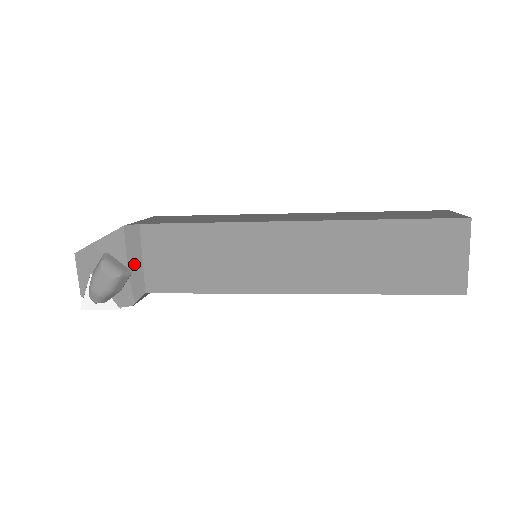
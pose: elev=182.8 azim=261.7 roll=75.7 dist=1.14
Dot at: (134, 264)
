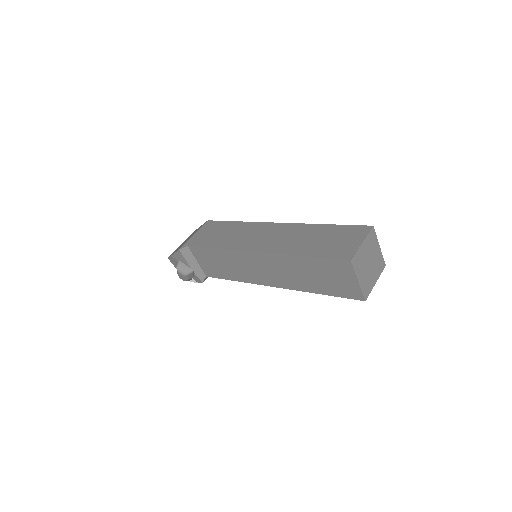
Dot at: (193, 265)
